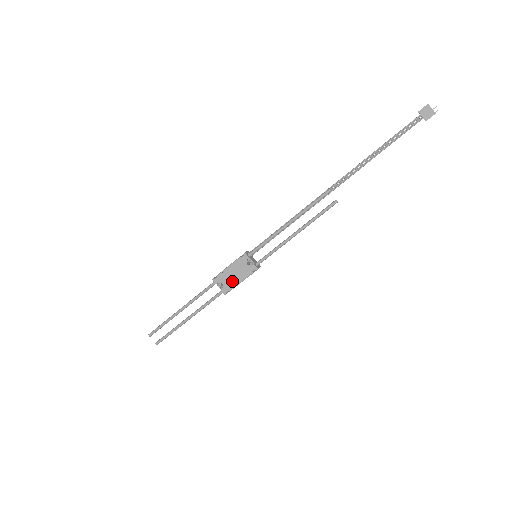
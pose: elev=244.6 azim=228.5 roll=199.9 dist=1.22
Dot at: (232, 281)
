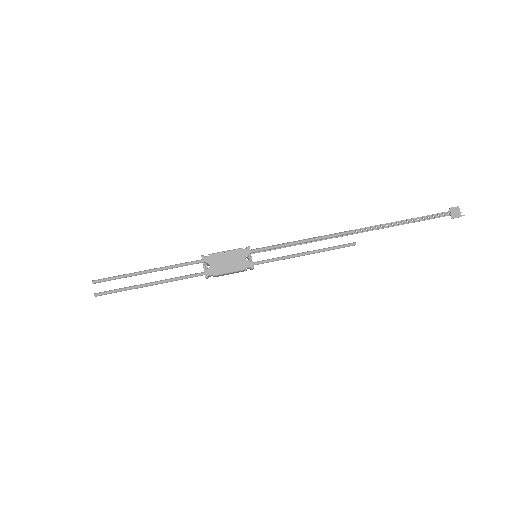
Dot at: (221, 267)
